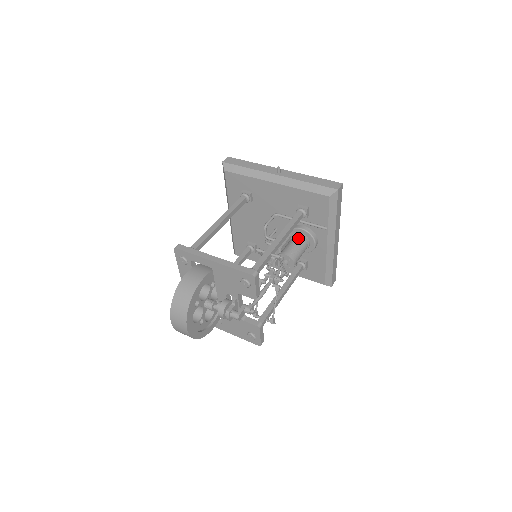
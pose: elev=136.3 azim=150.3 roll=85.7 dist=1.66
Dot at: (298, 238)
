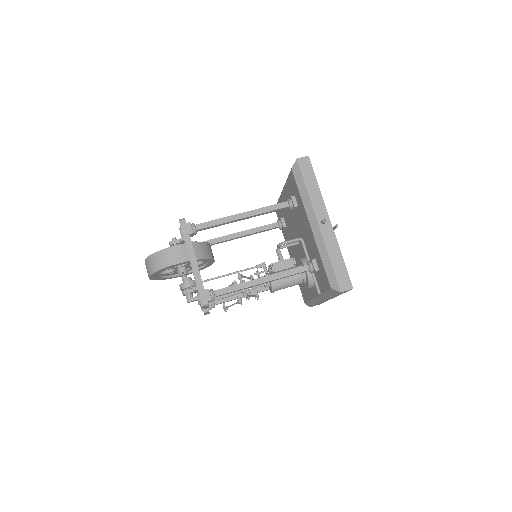
Dot at: (297, 274)
